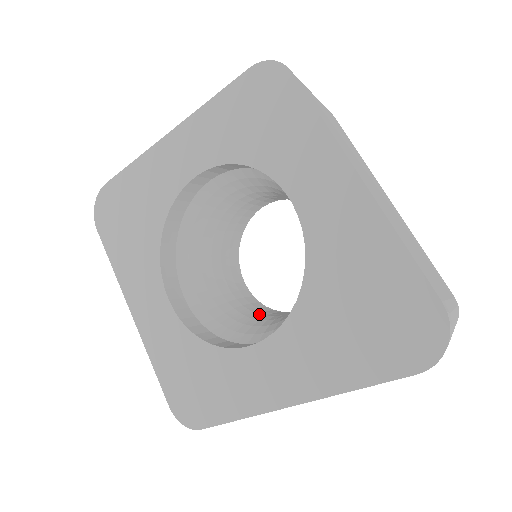
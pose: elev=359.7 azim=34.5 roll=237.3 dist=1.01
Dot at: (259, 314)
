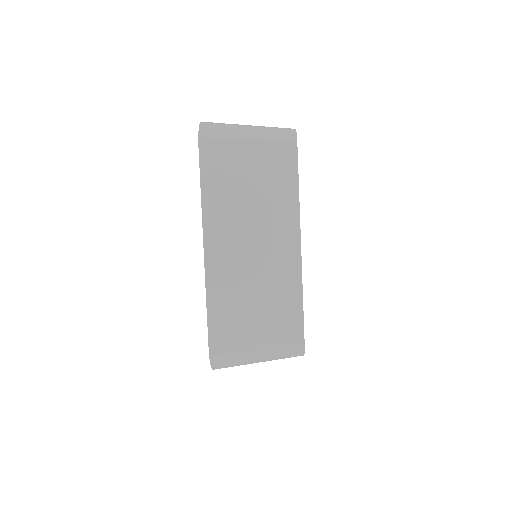
Dot at: occluded
